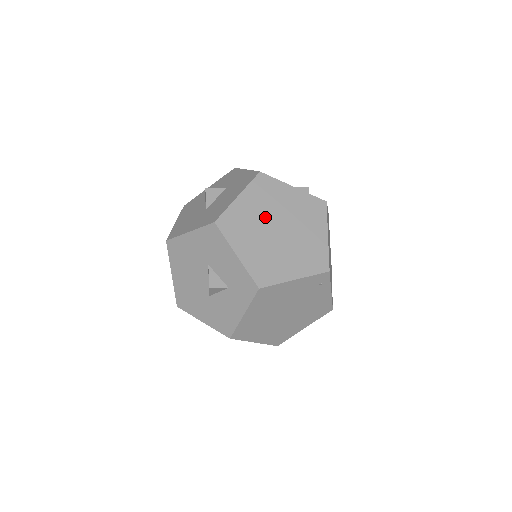
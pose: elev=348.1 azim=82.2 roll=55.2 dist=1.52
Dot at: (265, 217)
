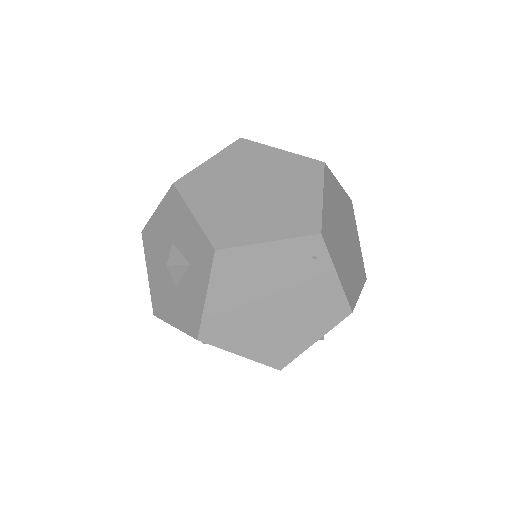
Dot at: (239, 178)
